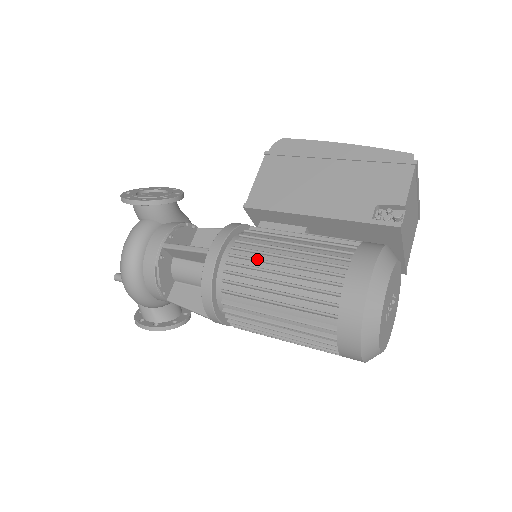
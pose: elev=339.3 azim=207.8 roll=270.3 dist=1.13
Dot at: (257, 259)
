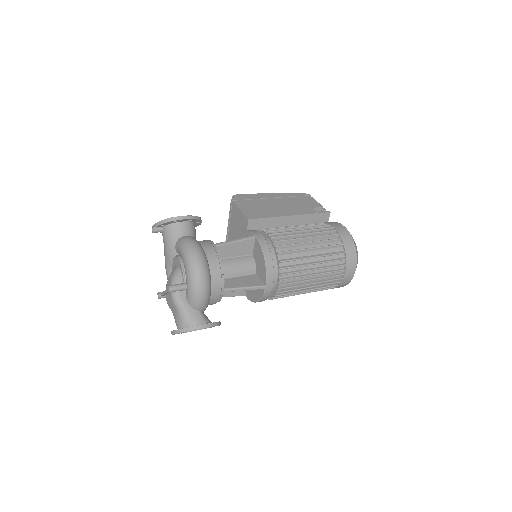
Dot at: (287, 232)
